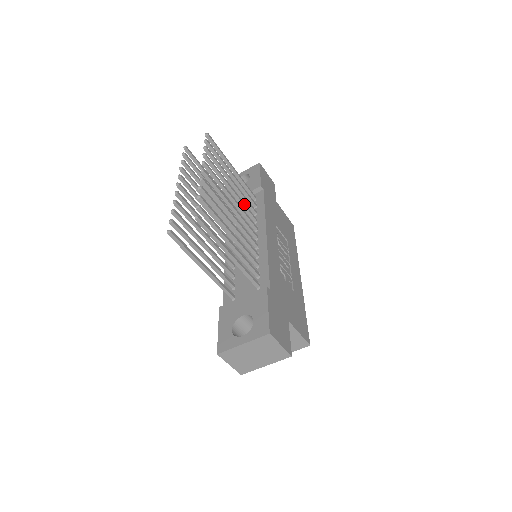
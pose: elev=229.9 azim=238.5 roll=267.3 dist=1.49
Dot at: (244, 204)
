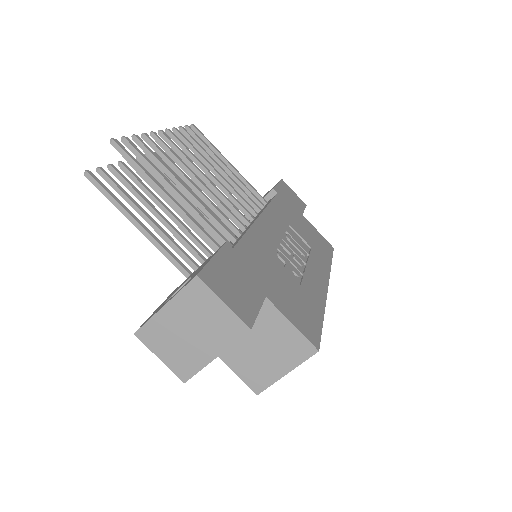
Dot at: (235, 191)
